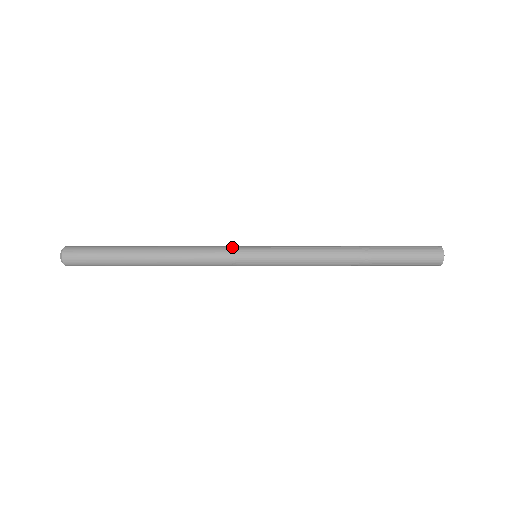
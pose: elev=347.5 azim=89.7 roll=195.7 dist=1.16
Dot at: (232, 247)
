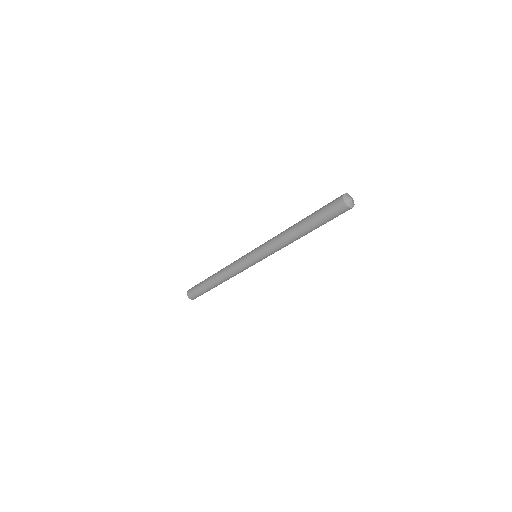
Dot at: occluded
